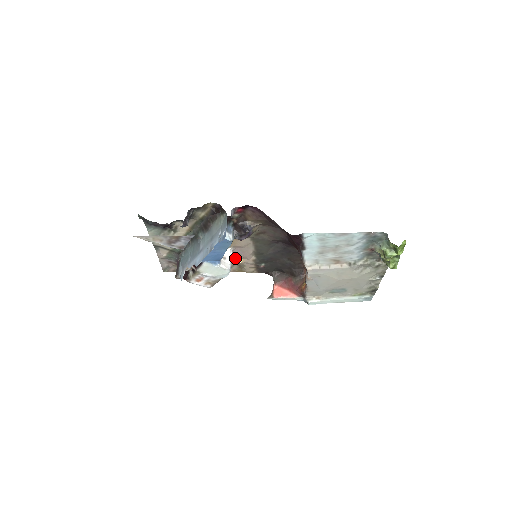
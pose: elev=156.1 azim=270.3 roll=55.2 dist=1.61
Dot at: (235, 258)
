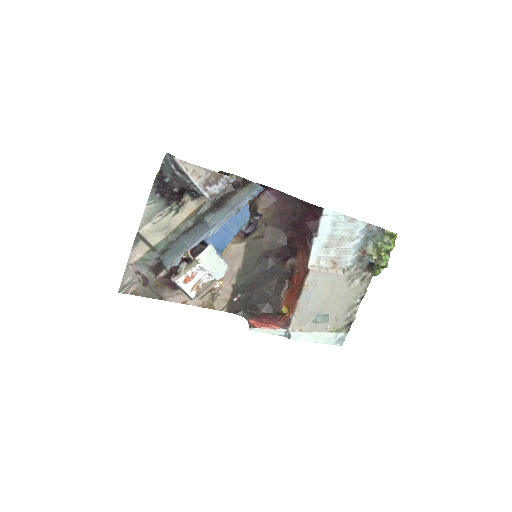
Dot at: occluded
